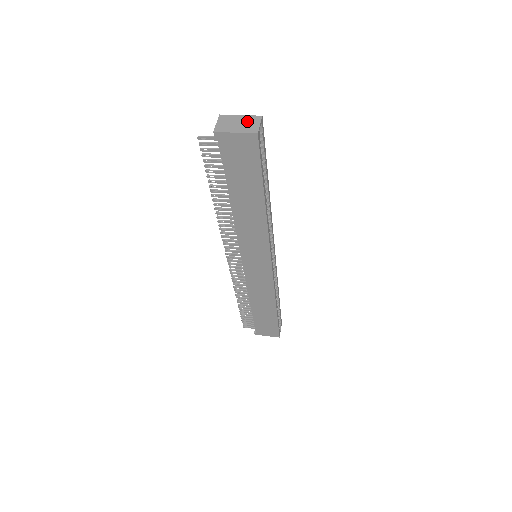
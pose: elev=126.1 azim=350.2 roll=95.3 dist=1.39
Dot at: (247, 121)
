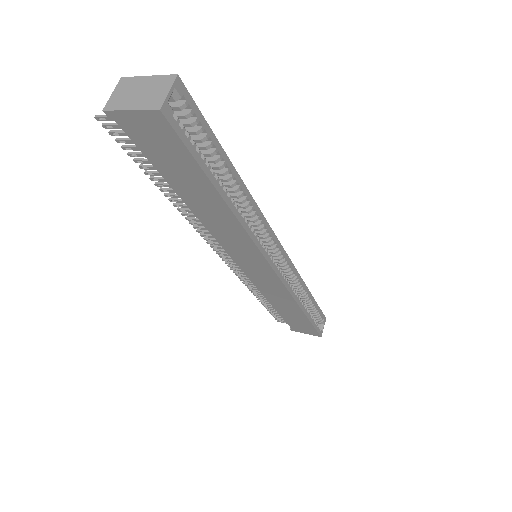
Dot at: (153, 87)
